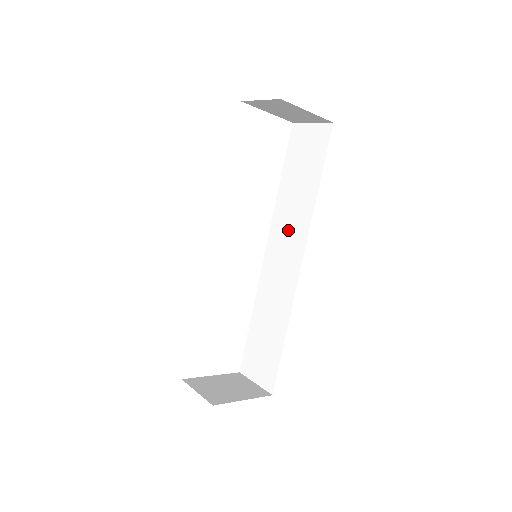
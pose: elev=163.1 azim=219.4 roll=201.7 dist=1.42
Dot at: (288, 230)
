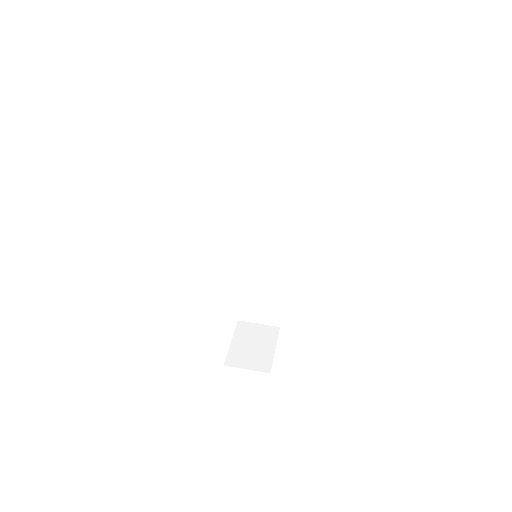
Dot at: (263, 214)
